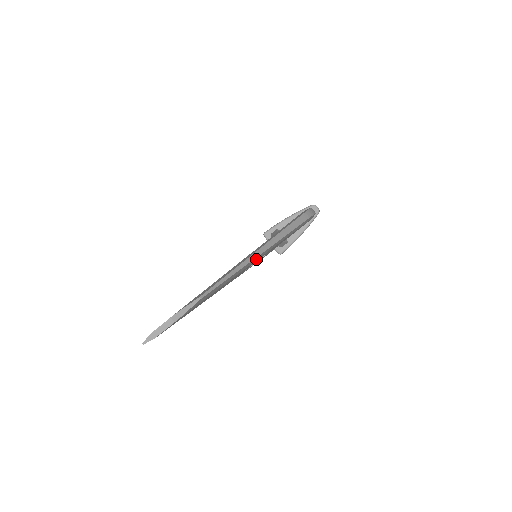
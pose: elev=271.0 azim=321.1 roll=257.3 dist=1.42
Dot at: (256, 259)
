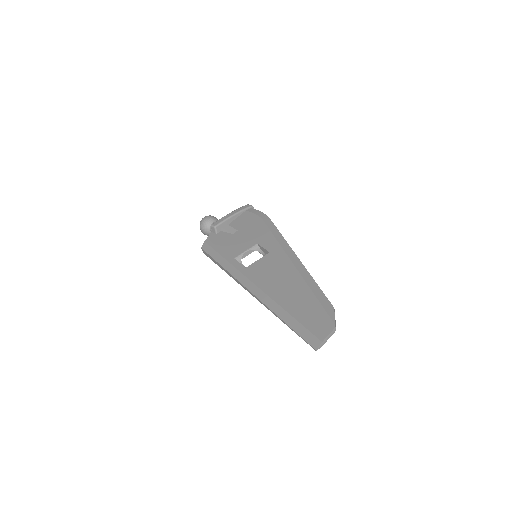
Dot at: occluded
